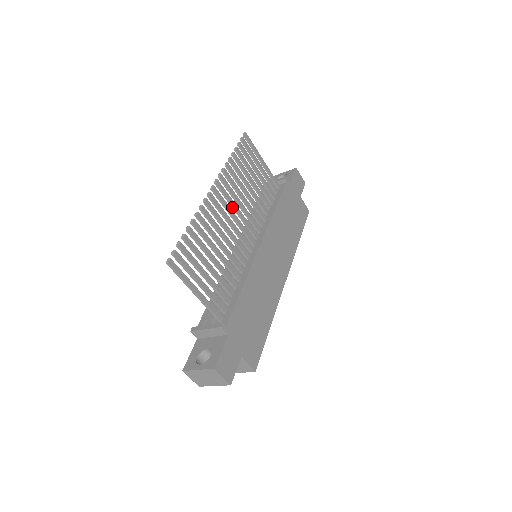
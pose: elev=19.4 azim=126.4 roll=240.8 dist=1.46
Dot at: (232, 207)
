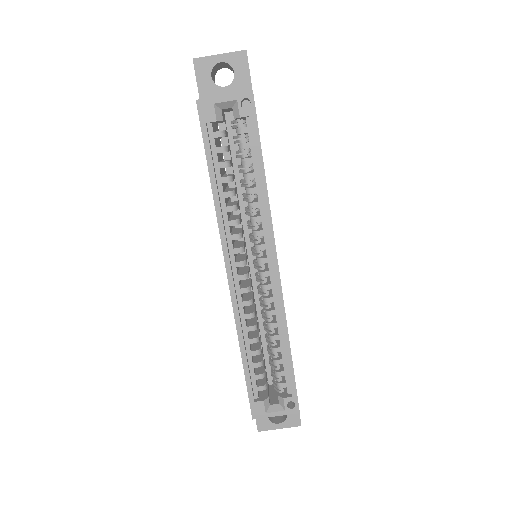
Dot at: occluded
